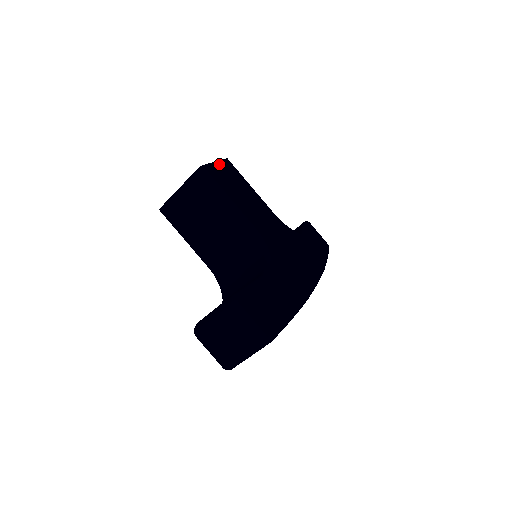
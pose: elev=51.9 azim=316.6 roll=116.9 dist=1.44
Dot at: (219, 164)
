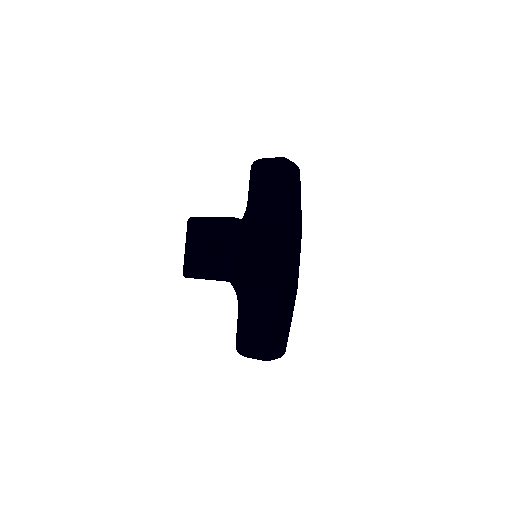
Dot at: (237, 247)
